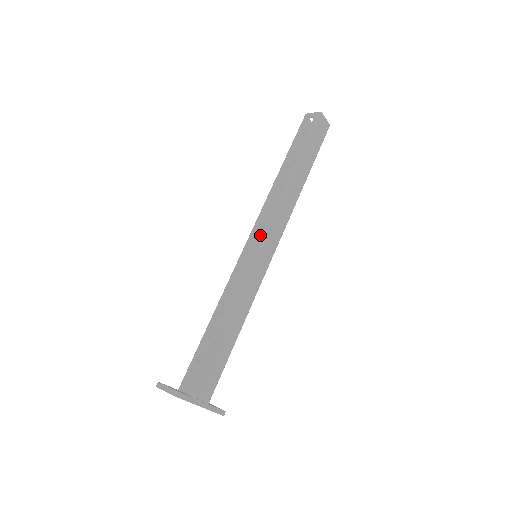
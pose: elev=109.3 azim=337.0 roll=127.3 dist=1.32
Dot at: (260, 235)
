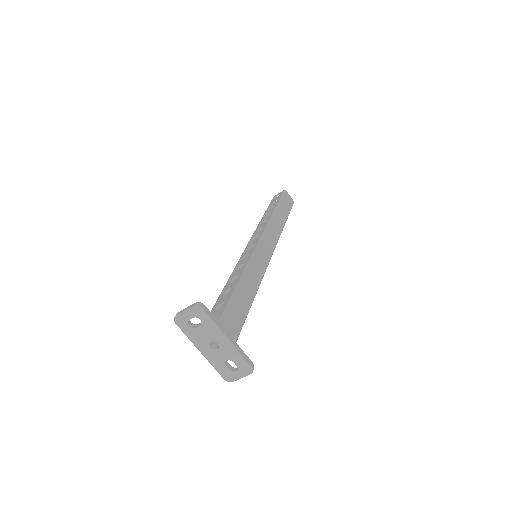
Dot at: (257, 239)
